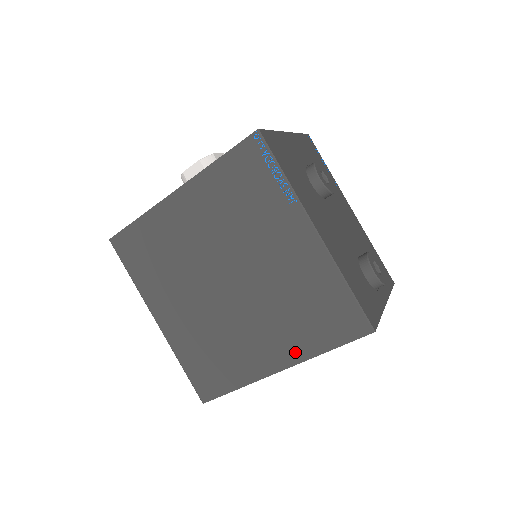
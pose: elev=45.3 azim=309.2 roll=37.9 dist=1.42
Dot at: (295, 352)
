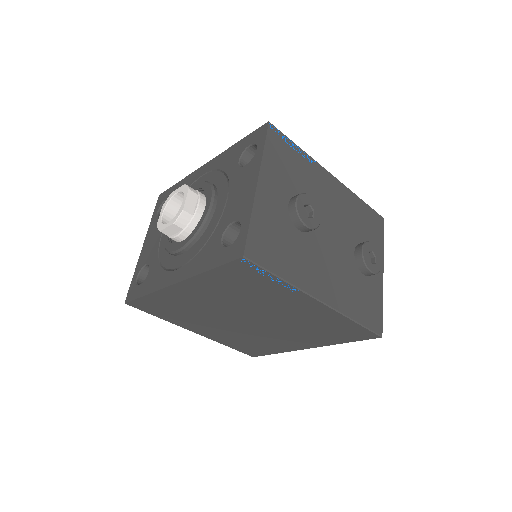
Dot at: (319, 343)
